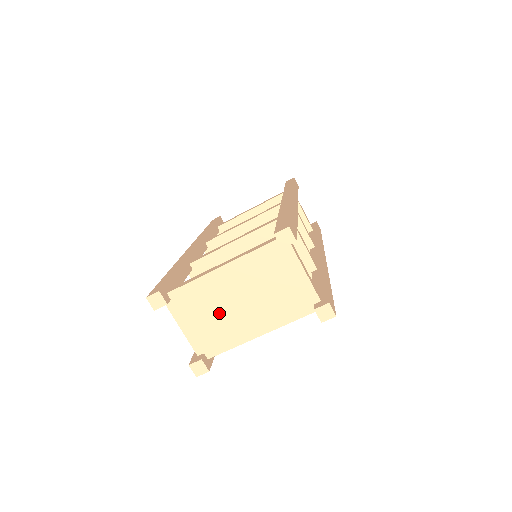
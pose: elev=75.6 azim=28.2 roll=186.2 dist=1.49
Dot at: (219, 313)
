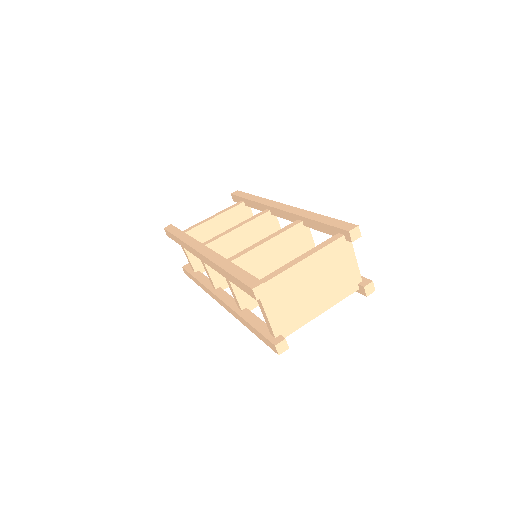
Dot at: (297, 298)
